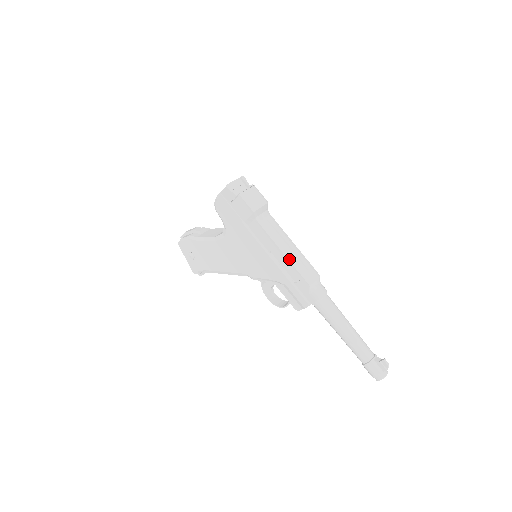
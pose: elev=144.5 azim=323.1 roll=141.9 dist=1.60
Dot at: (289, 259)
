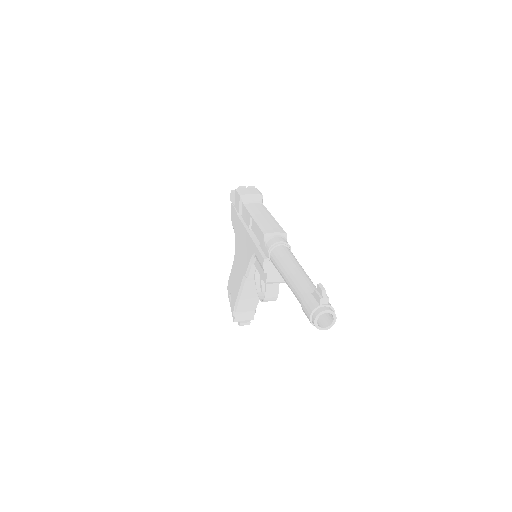
Dot at: (256, 220)
